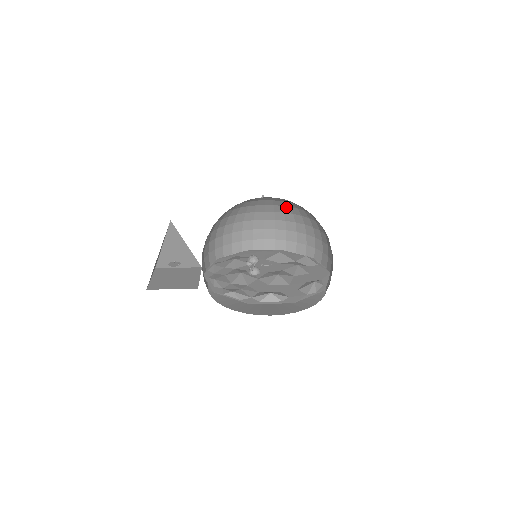
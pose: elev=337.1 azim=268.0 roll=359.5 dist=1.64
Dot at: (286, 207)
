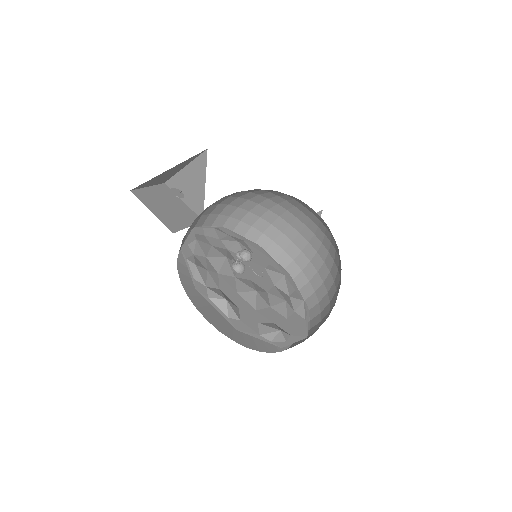
Dot at: (328, 239)
